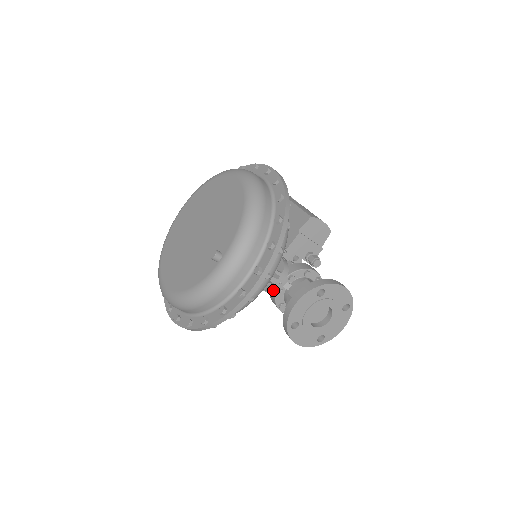
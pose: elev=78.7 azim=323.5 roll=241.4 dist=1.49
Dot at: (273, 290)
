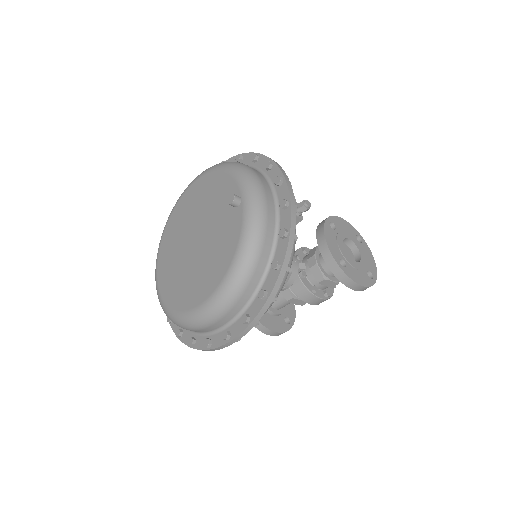
Dot at: (295, 274)
